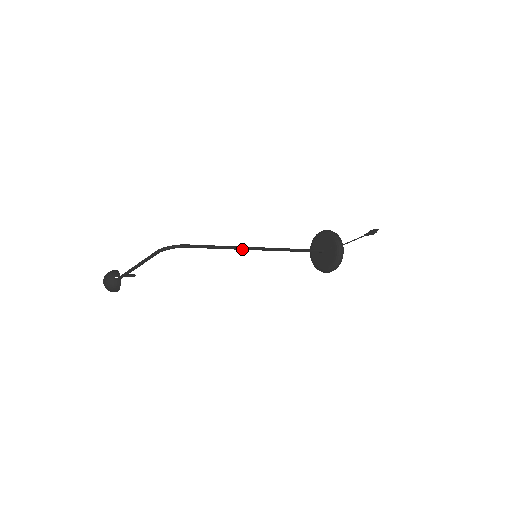
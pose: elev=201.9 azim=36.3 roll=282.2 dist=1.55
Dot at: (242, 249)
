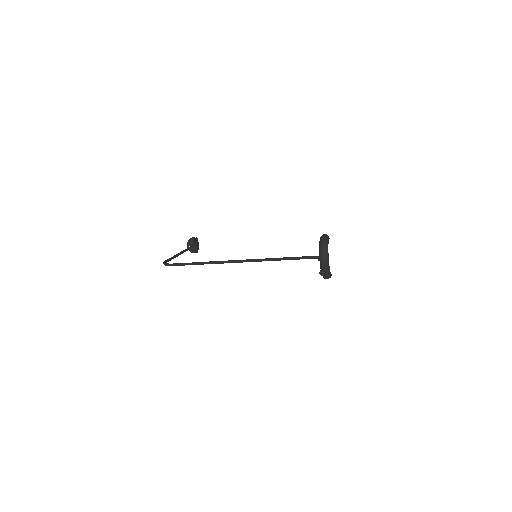
Dot at: (222, 263)
